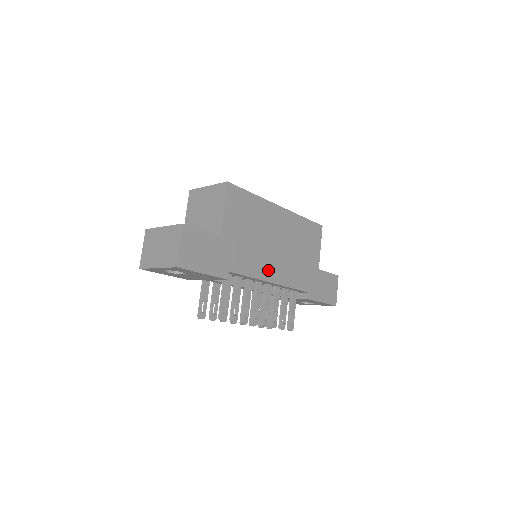
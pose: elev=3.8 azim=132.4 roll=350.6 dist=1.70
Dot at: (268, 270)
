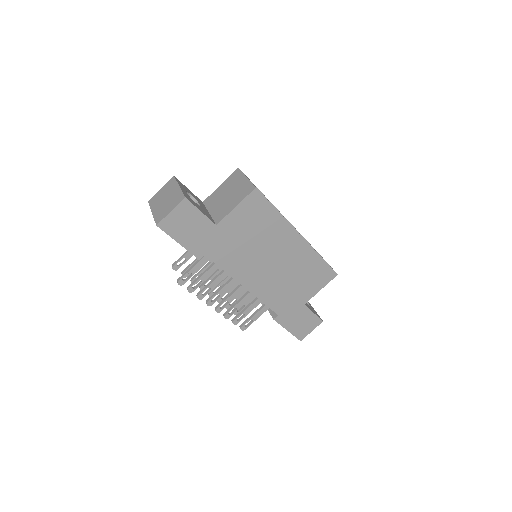
Dot at: (247, 275)
